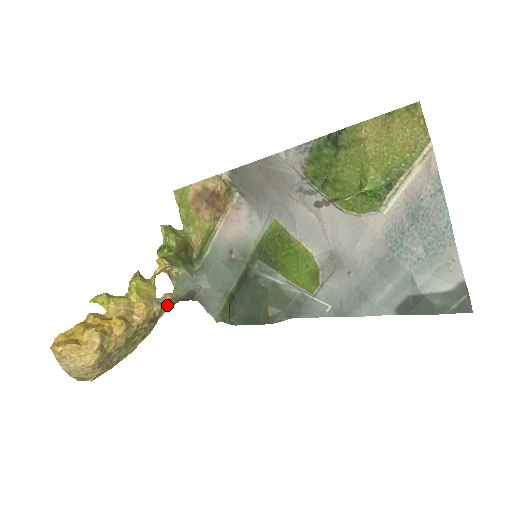
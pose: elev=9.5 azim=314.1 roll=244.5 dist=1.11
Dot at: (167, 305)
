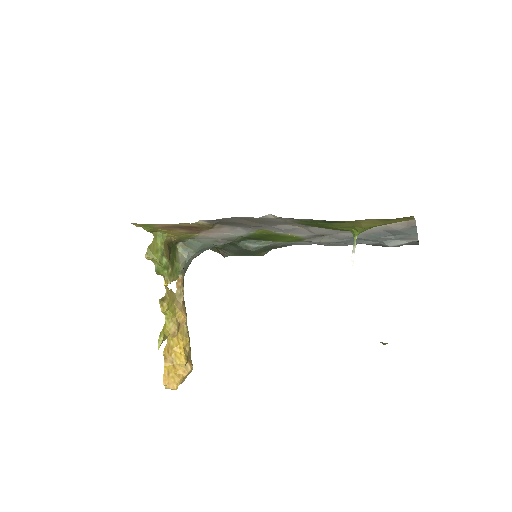
Dot at: (183, 289)
